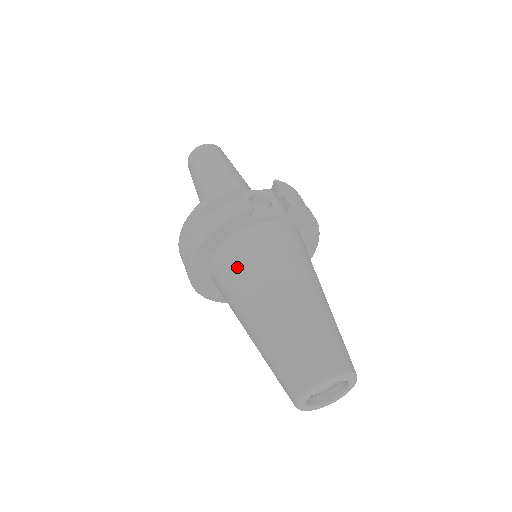
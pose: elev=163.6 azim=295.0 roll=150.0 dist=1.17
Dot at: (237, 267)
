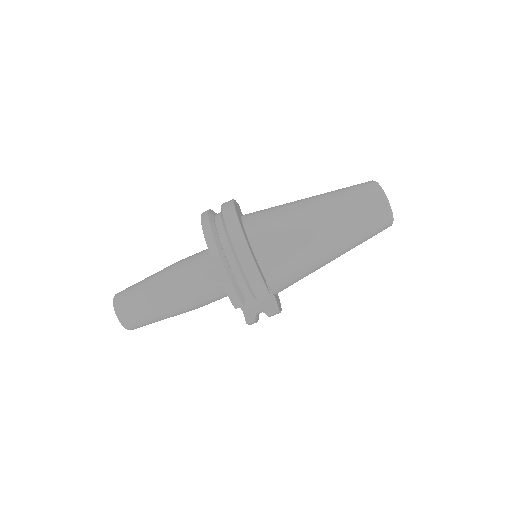
Dot at: (267, 210)
